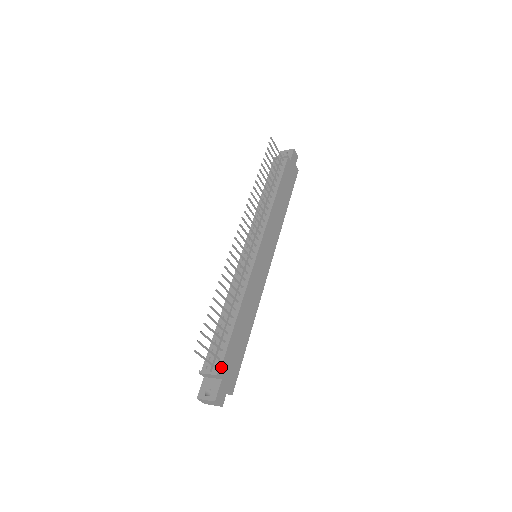
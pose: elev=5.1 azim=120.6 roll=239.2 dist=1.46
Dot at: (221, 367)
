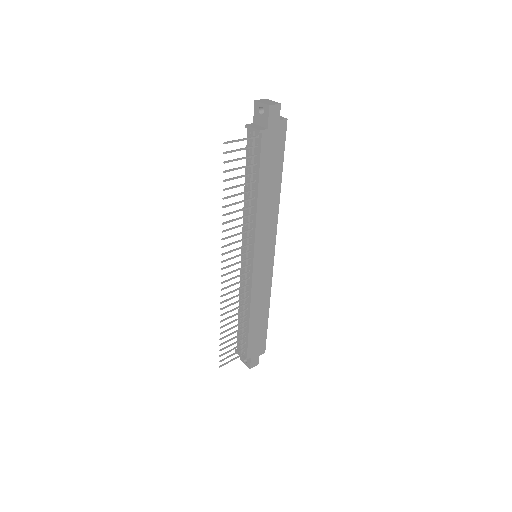
Dot at: (247, 354)
